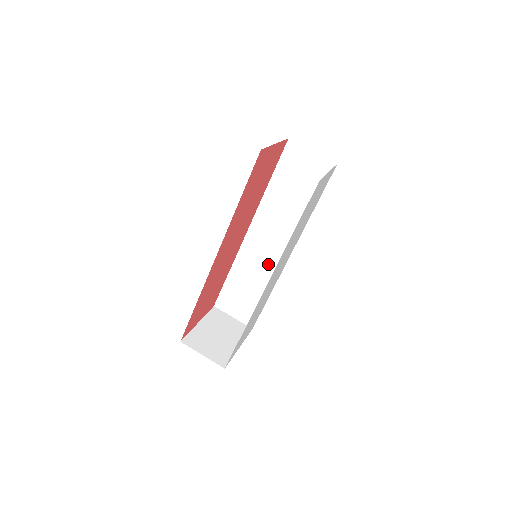
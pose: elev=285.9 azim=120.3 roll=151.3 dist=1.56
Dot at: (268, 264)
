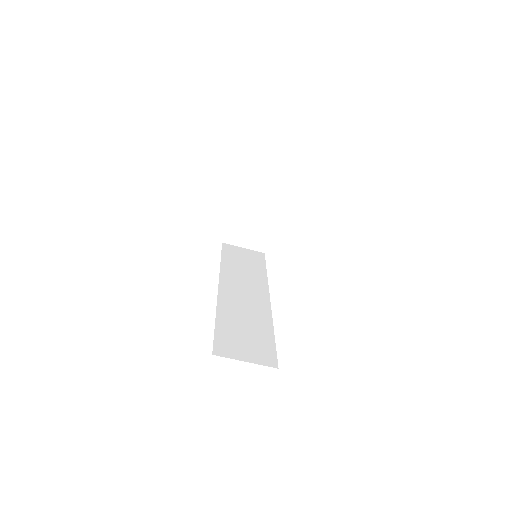
Dot at: occluded
